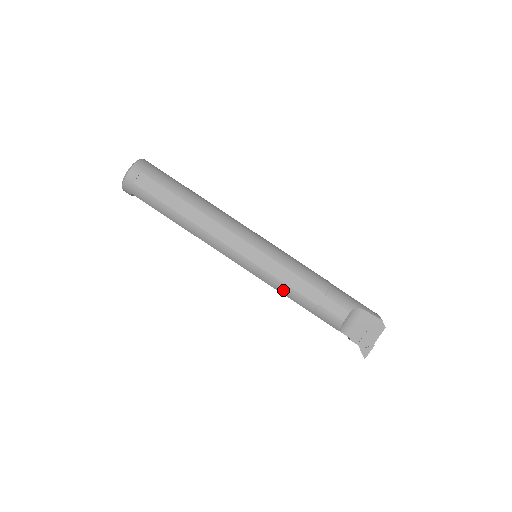
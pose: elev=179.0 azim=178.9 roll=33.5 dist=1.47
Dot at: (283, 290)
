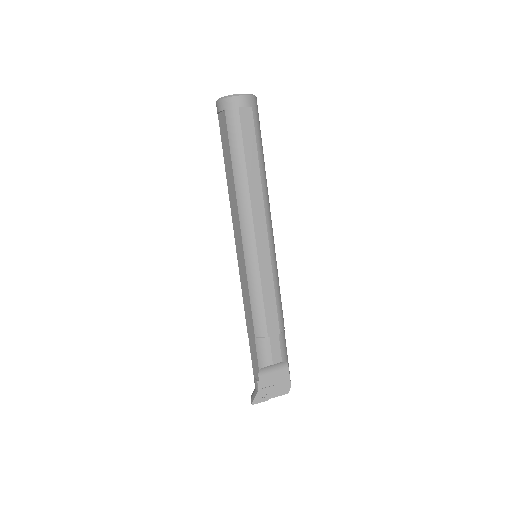
Dot at: (256, 301)
